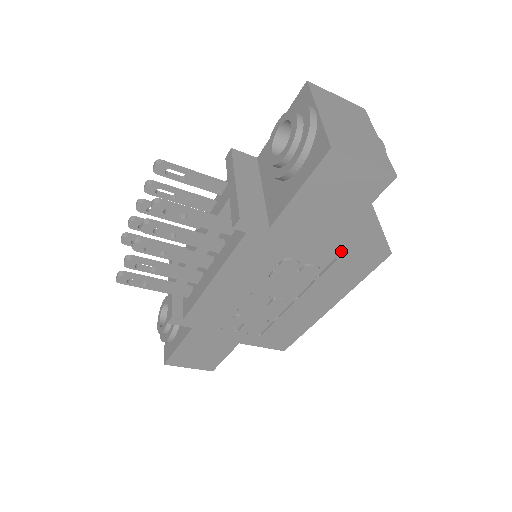
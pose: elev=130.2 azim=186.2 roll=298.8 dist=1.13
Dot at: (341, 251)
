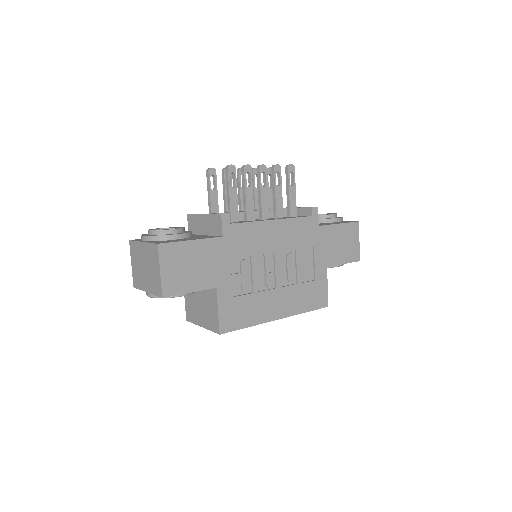
Dot at: (320, 277)
